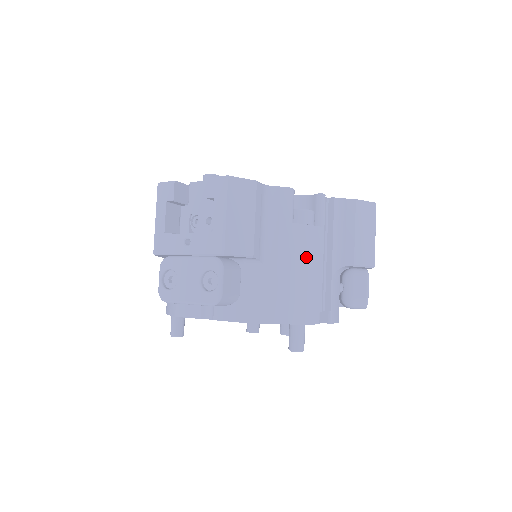
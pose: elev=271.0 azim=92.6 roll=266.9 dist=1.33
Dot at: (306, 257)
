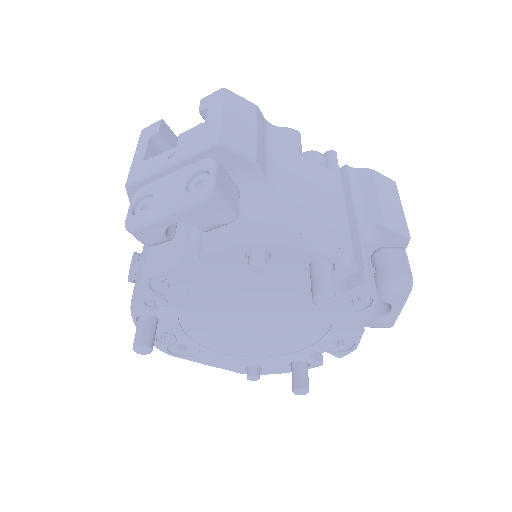
Dot at: (323, 191)
